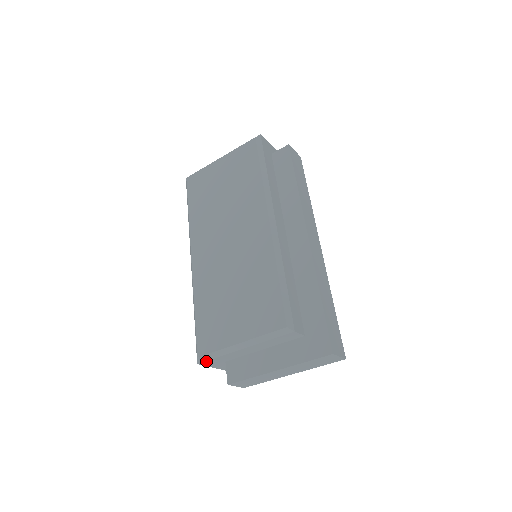
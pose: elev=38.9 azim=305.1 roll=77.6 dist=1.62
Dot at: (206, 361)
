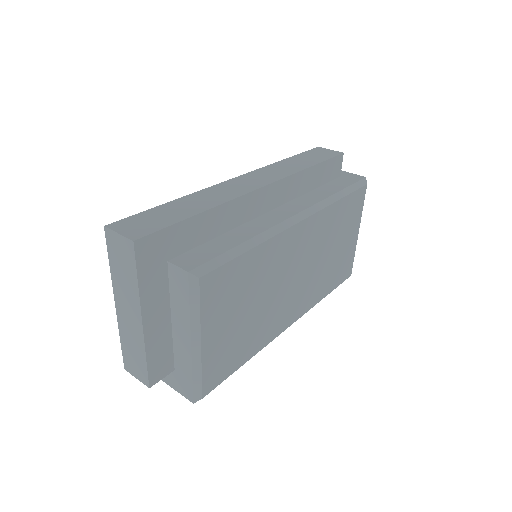
Dot at: occluded
